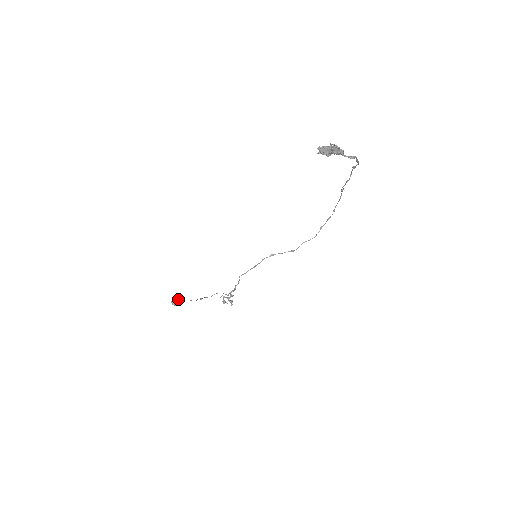
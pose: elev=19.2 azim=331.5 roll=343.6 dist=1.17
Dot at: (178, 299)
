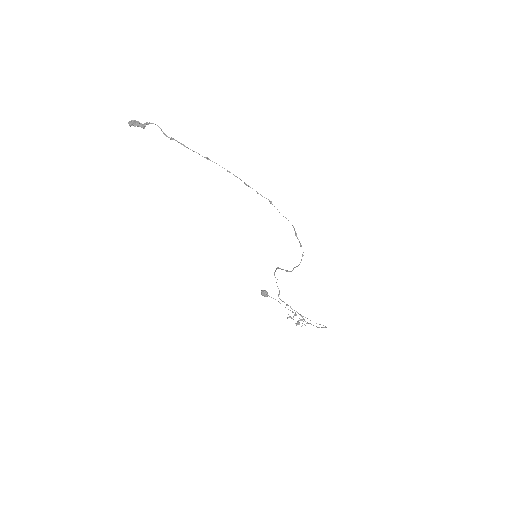
Dot at: (264, 291)
